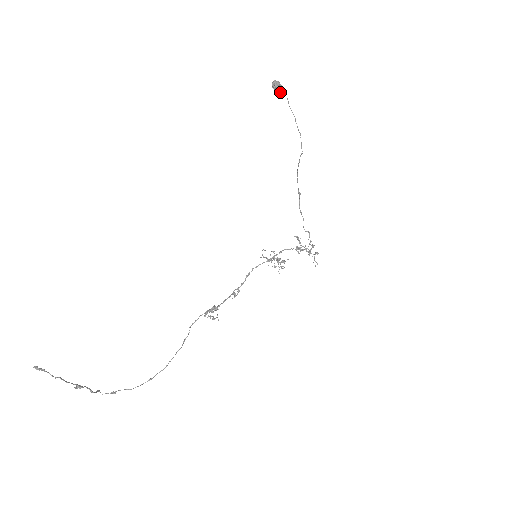
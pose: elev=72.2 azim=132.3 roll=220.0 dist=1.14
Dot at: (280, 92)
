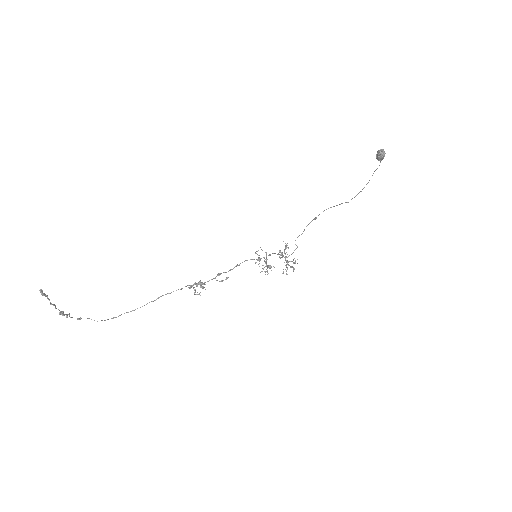
Dot at: (379, 160)
